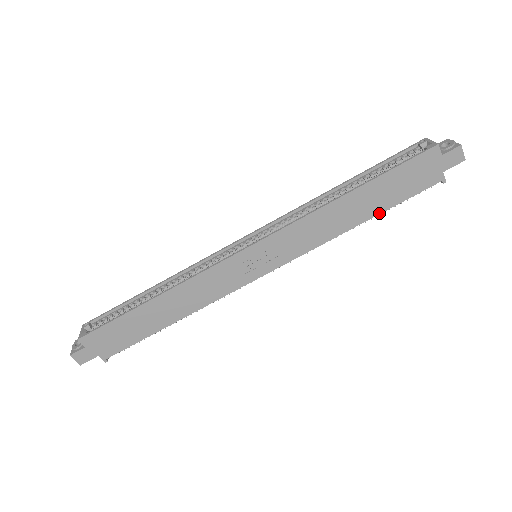
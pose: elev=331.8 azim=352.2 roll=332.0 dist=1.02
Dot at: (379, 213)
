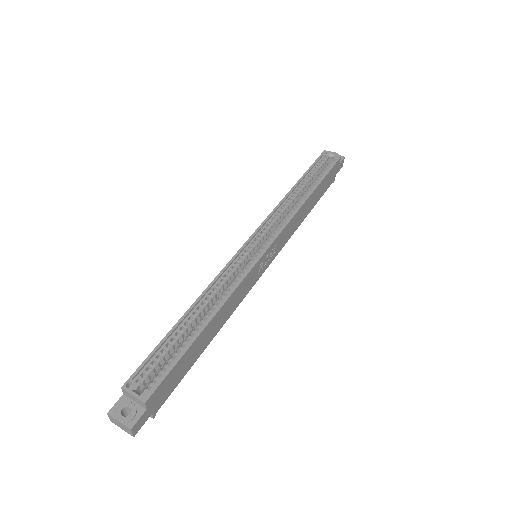
Dot at: (313, 207)
